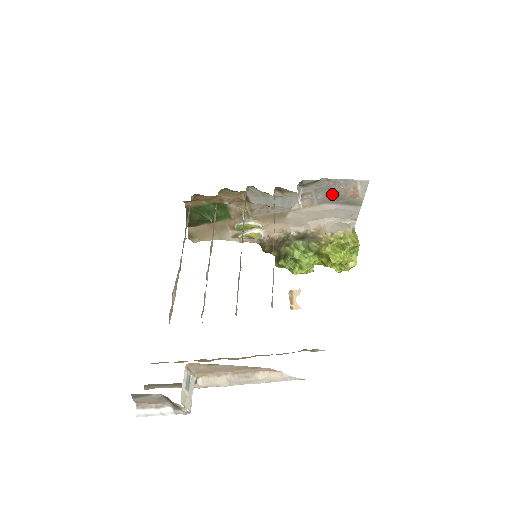
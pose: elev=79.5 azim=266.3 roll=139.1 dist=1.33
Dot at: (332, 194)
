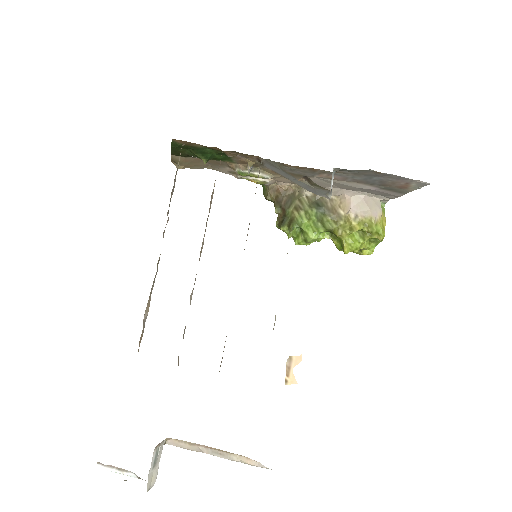
Dot at: (375, 180)
